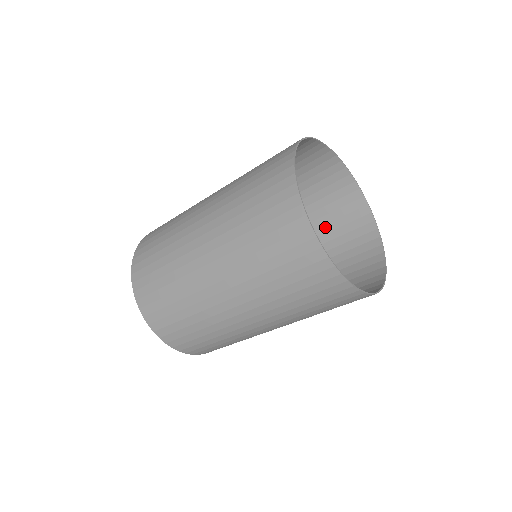
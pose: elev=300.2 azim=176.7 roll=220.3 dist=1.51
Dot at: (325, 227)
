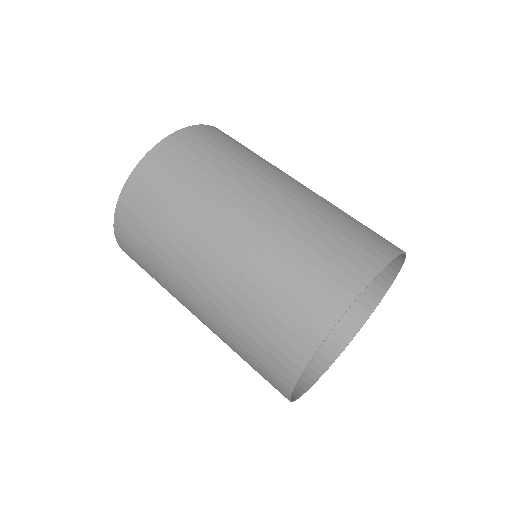
Dot at: occluded
